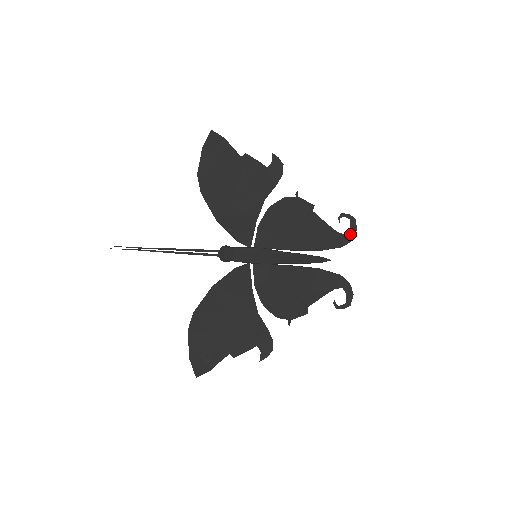
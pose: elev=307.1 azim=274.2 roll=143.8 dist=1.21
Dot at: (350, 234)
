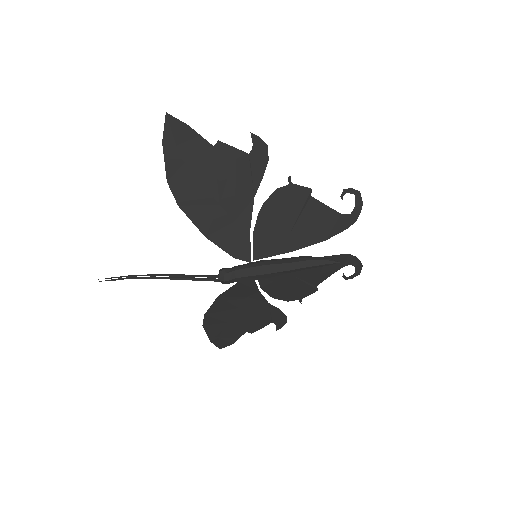
Dot at: (355, 212)
